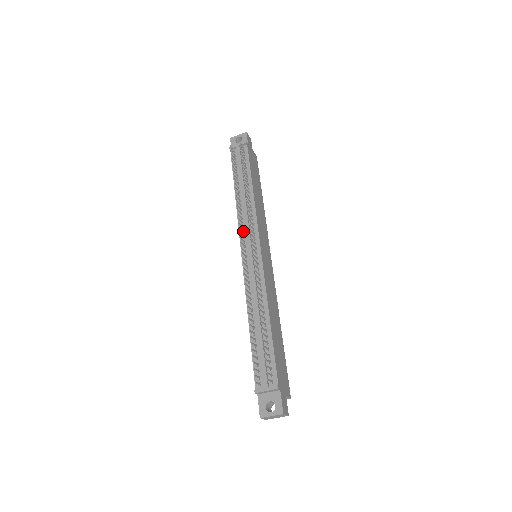
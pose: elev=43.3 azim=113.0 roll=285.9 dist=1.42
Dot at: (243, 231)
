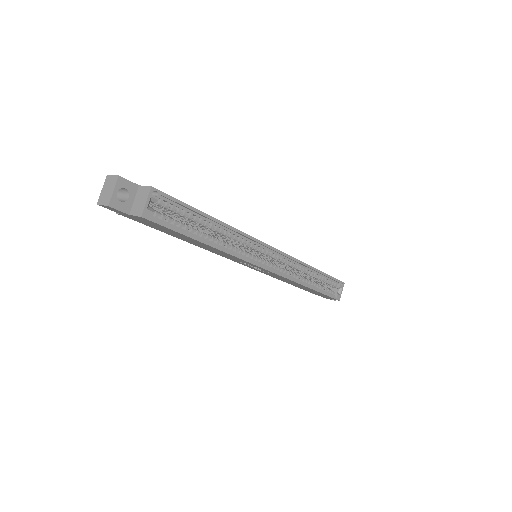
Dot at: occluded
